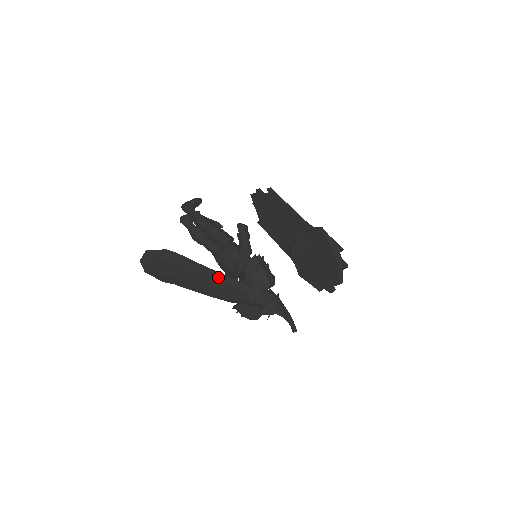
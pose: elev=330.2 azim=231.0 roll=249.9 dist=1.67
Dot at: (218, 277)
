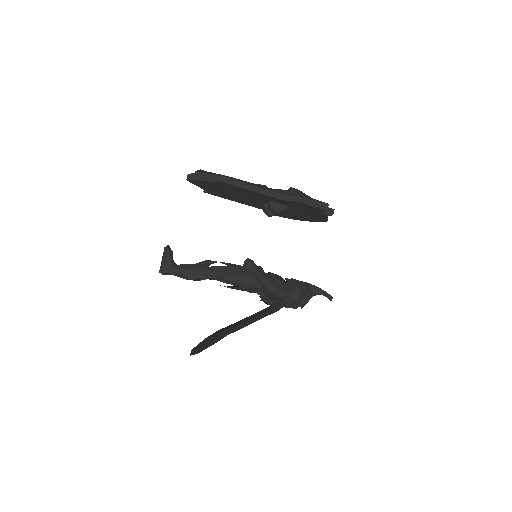
Dot at: occluded
